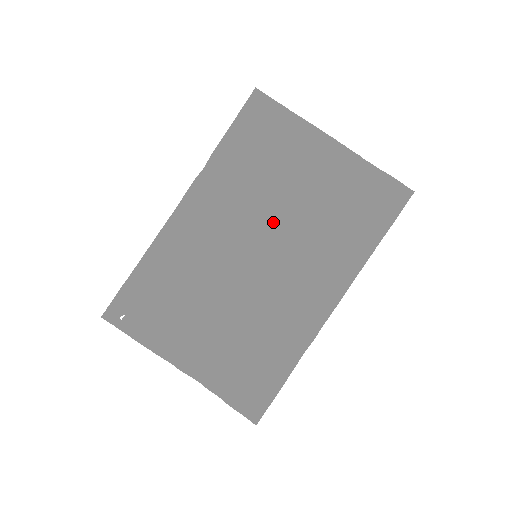
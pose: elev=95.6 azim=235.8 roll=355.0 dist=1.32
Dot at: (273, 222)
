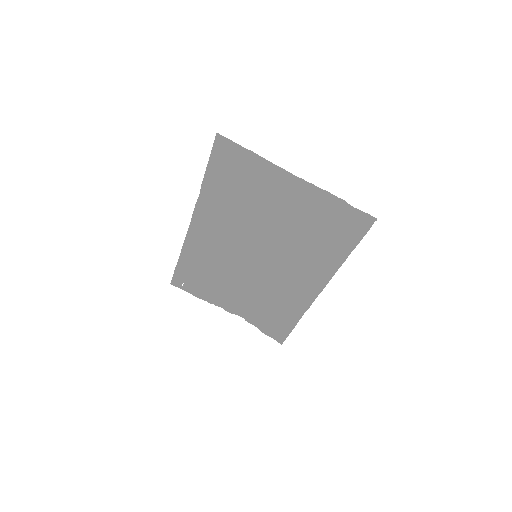
Dot at: (262, 236)
